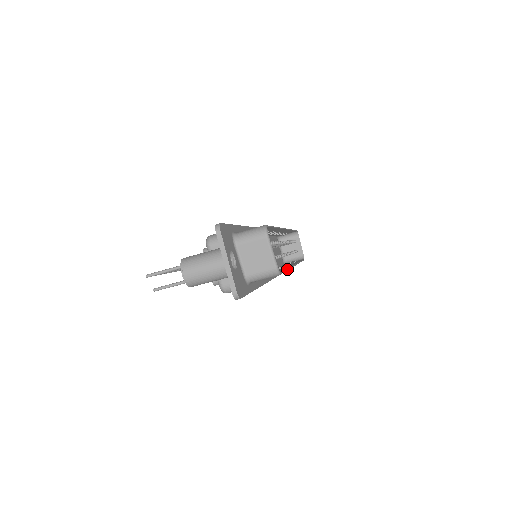
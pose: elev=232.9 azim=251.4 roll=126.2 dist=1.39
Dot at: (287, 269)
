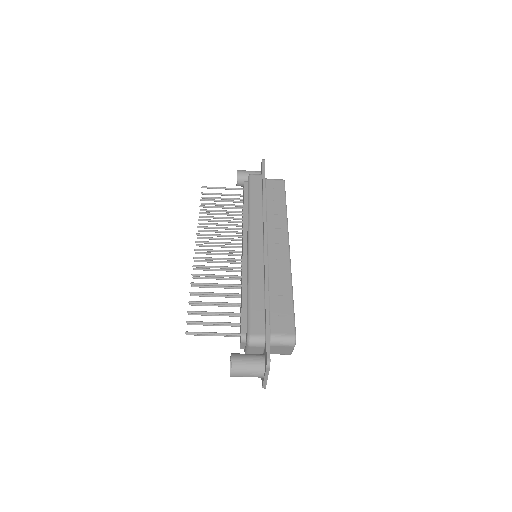
Dot at: occluded
